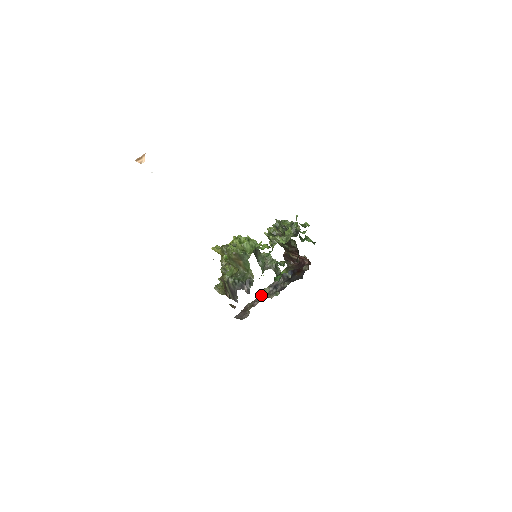
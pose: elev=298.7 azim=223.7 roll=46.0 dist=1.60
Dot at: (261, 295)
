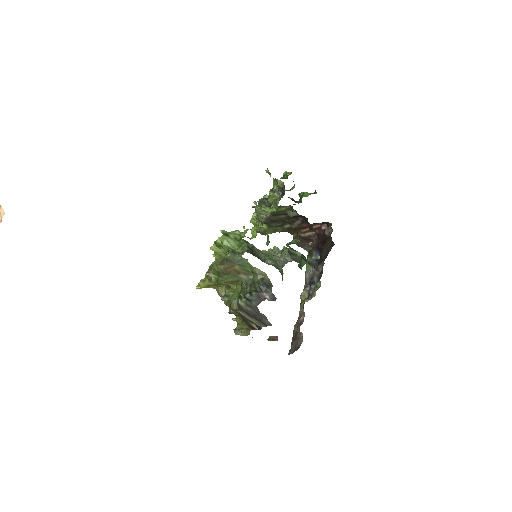
Dot at: (301, 305)
